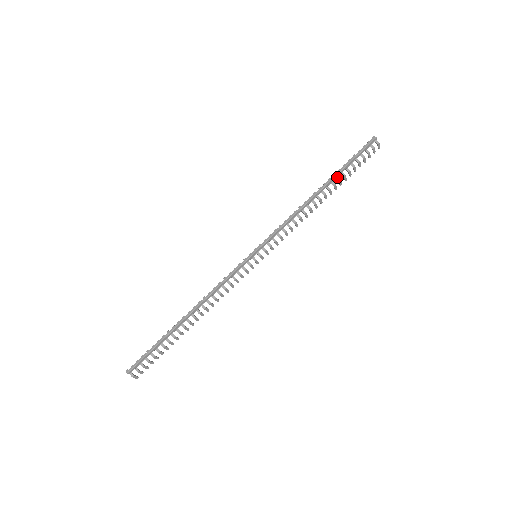
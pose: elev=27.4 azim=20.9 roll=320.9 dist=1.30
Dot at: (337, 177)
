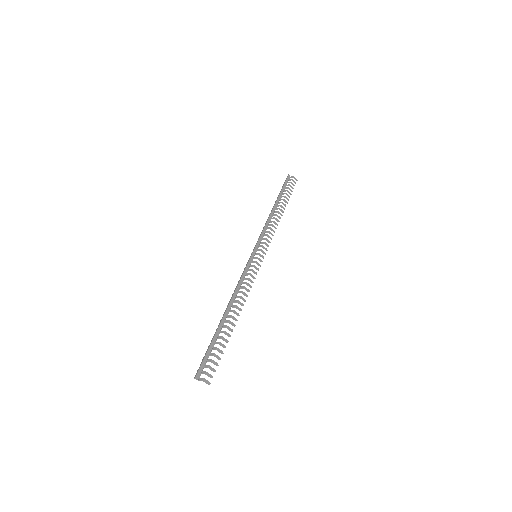
Dot at: (280, 199)
